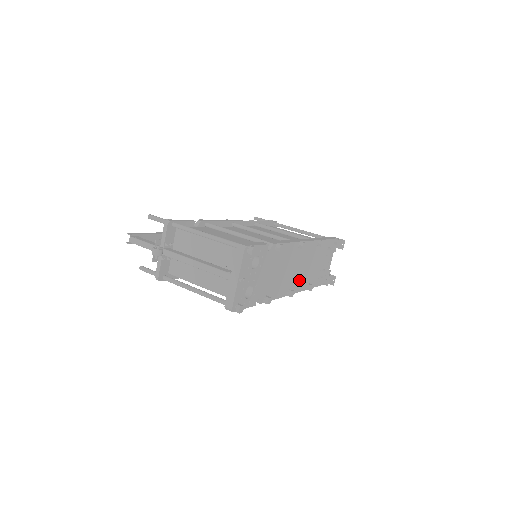
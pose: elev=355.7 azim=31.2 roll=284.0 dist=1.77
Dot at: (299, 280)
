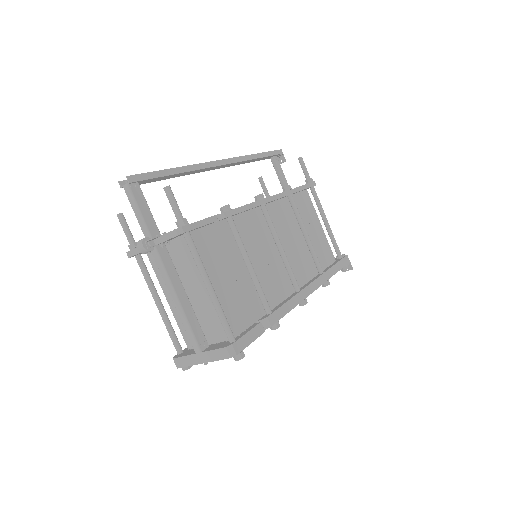
Dot at: occluded
